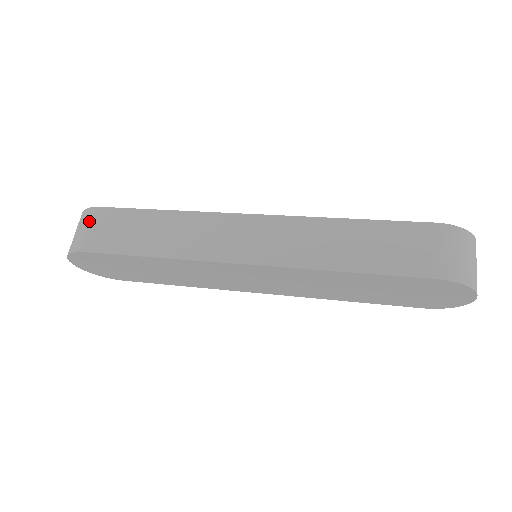
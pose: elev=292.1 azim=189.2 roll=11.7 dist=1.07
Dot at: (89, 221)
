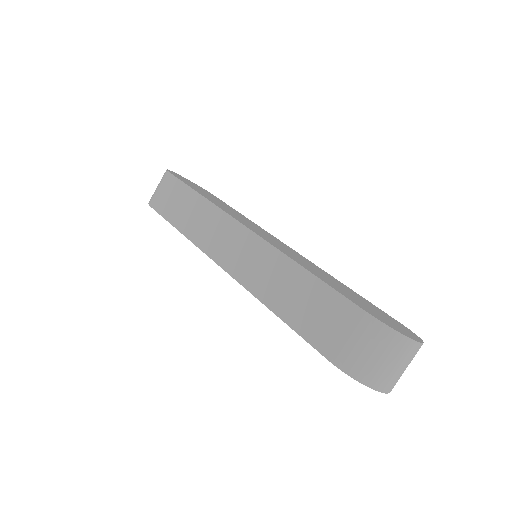
Dot at: (162, 182)
